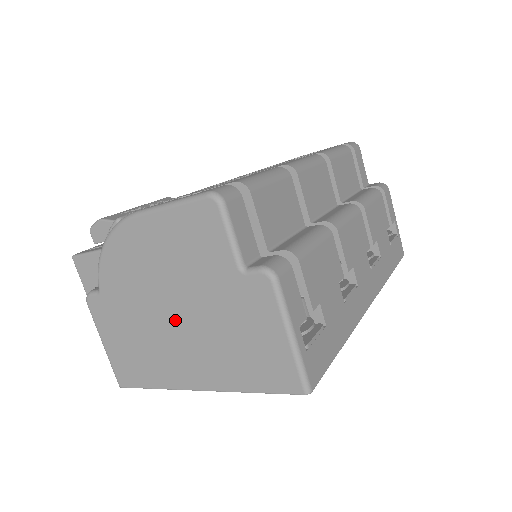
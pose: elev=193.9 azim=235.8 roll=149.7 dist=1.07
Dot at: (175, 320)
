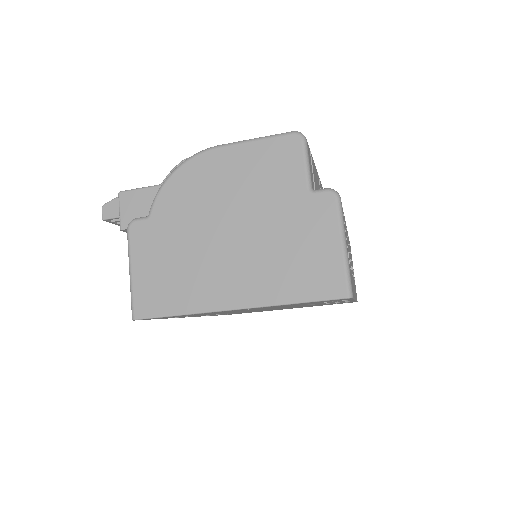
Dot at: (230, 238)
